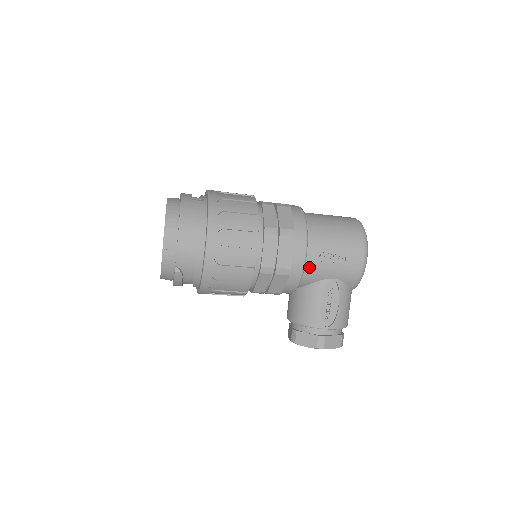
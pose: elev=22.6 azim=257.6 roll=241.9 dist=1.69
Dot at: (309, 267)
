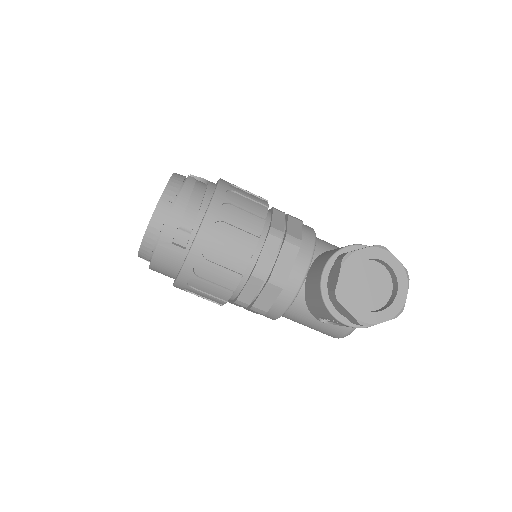
Dot at: (317, 238)
